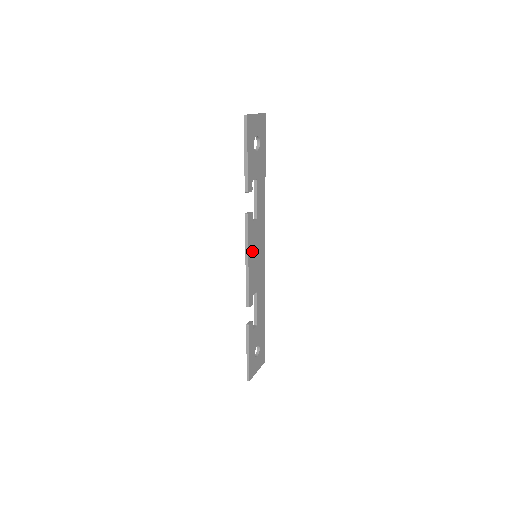
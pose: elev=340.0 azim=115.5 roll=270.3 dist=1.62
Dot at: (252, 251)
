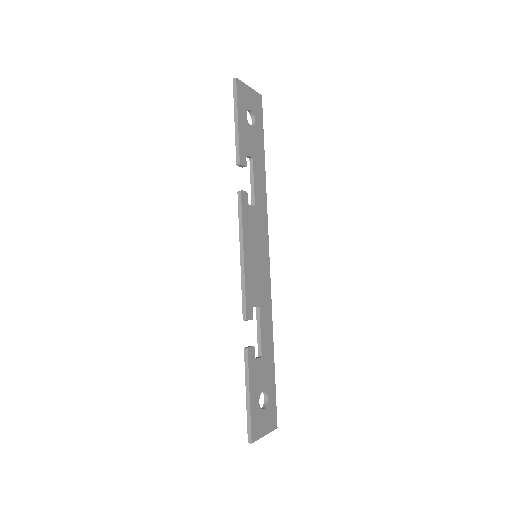
Dot at: (249, 243)
